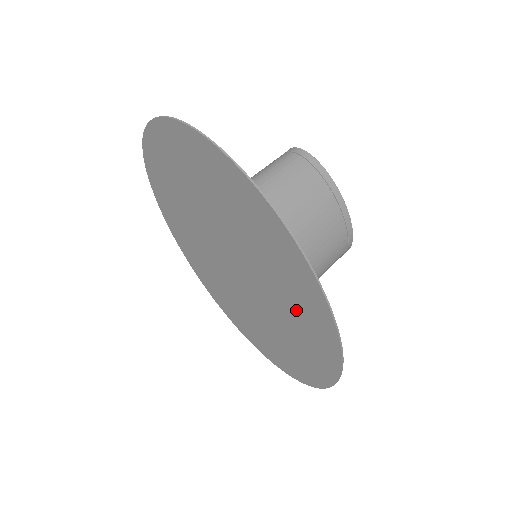
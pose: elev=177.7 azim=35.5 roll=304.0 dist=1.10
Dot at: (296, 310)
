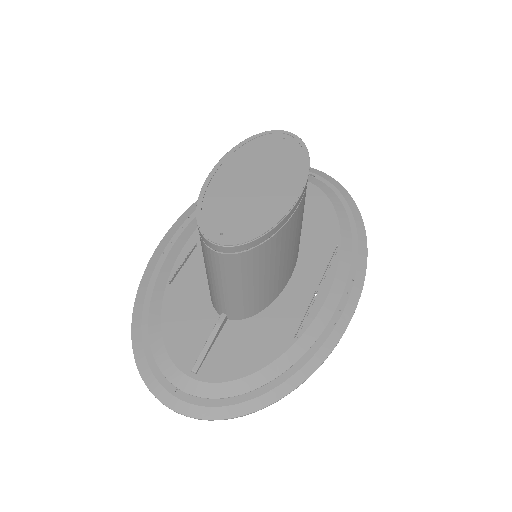
Dot at: occluded
